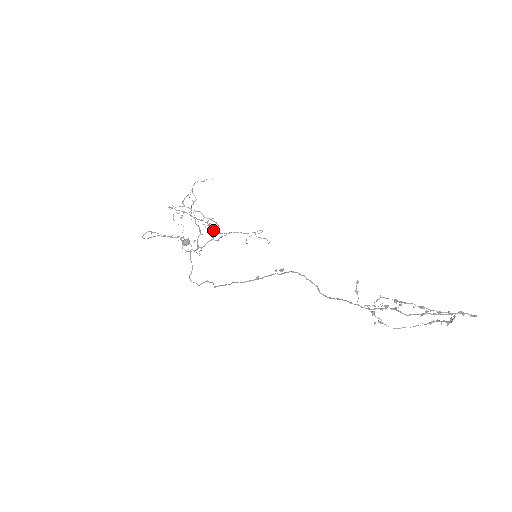
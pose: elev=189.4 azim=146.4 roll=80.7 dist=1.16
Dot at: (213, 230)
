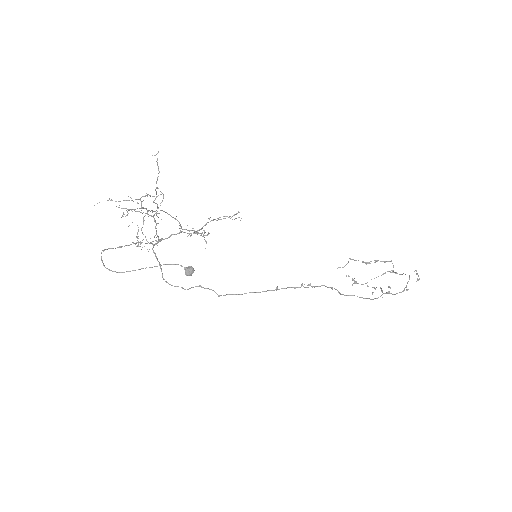
Dot at: (177, 220)
